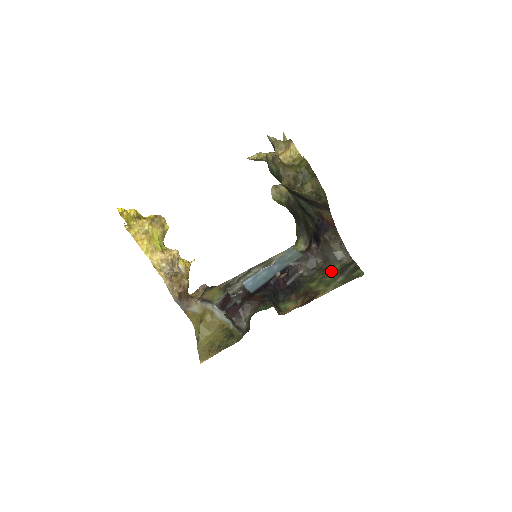
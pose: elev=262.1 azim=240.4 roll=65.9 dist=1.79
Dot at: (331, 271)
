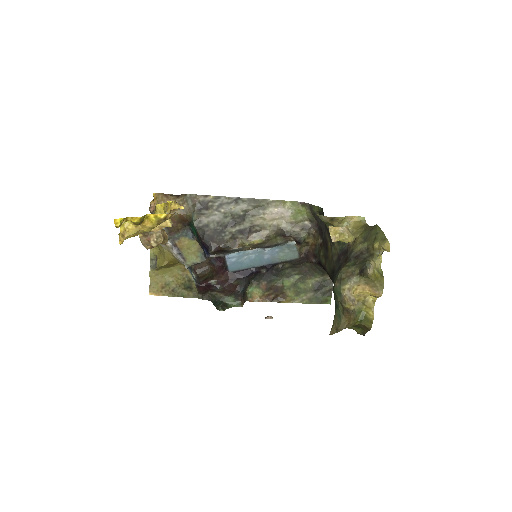
Dot at: (310, 278)
